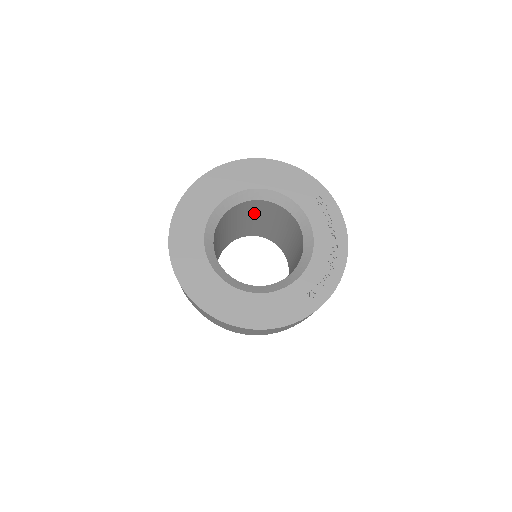
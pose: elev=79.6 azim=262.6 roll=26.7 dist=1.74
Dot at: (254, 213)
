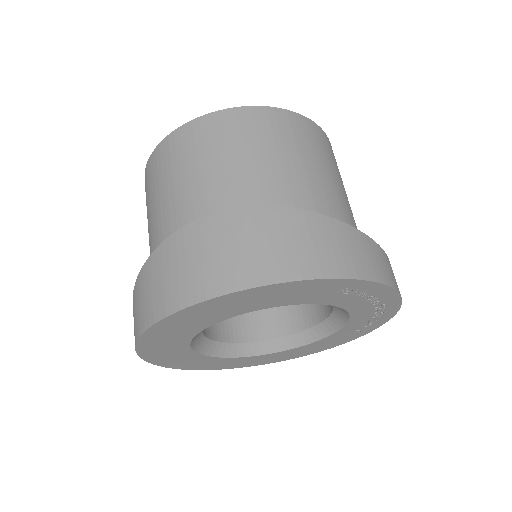
Dot at: occluded
